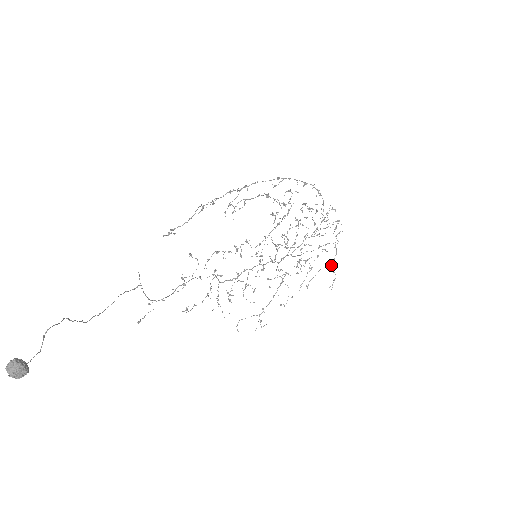
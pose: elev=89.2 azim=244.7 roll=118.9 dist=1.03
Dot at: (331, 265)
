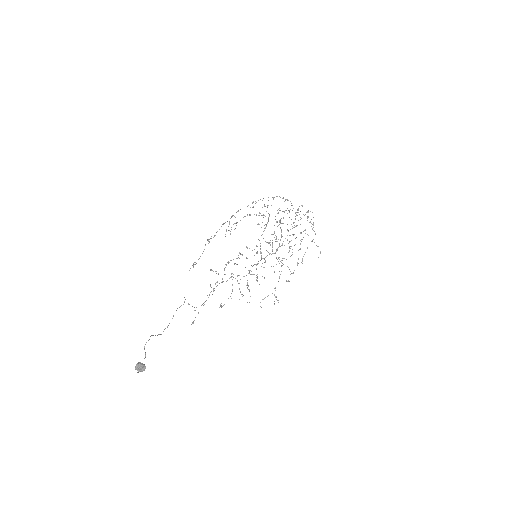
Dot at: (314, 242)
